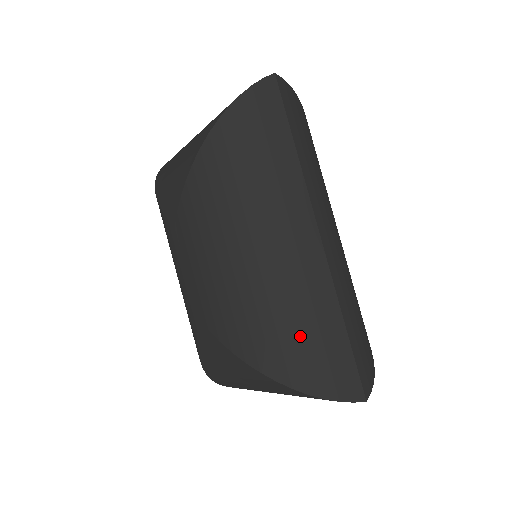
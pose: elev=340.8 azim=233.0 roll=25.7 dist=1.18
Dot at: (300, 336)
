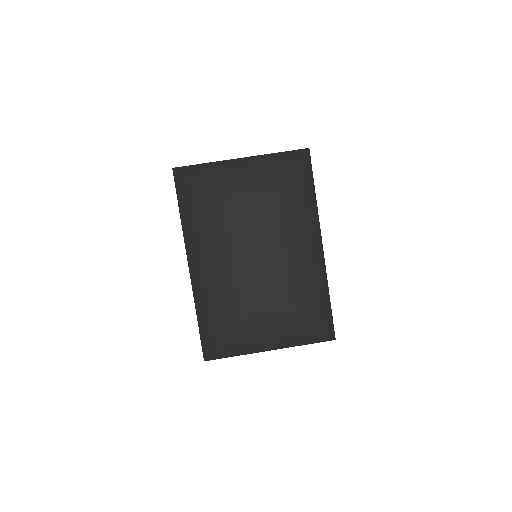
Dot at: (324, 302)
